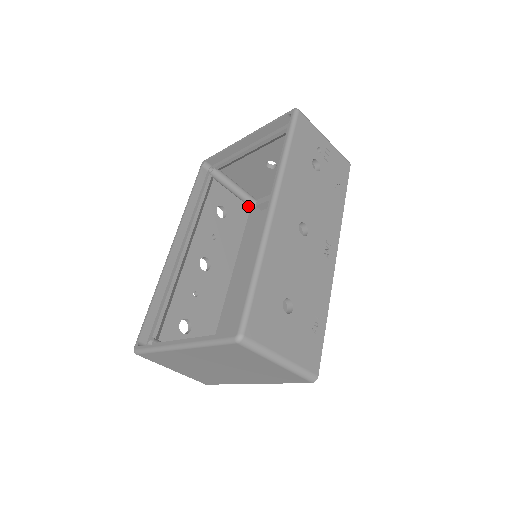
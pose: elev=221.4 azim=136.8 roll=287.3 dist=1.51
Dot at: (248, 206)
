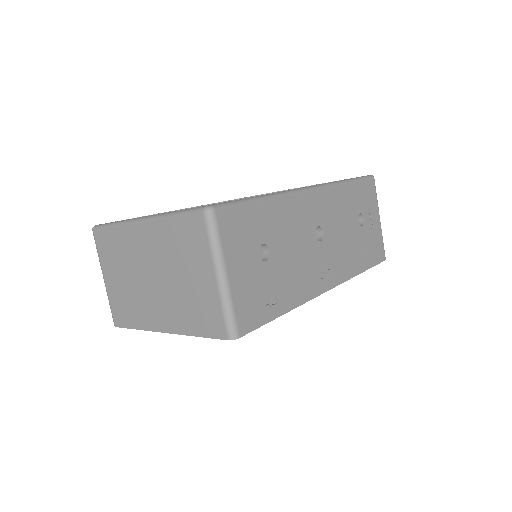
Dot at: occluded
